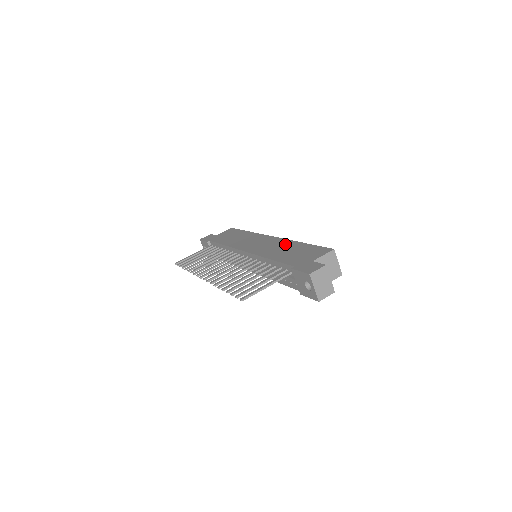
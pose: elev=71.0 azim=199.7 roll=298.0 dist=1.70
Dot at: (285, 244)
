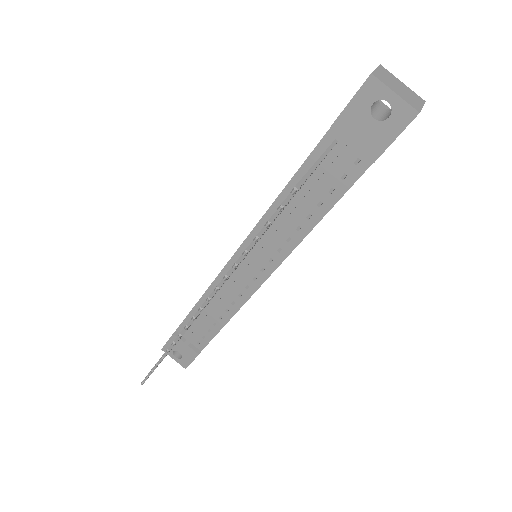
Dot at: occluded
